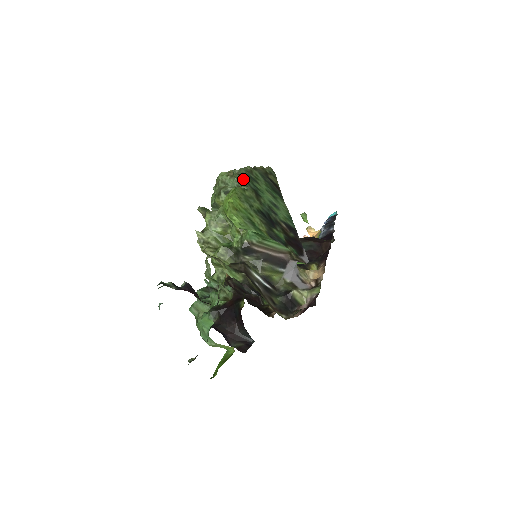
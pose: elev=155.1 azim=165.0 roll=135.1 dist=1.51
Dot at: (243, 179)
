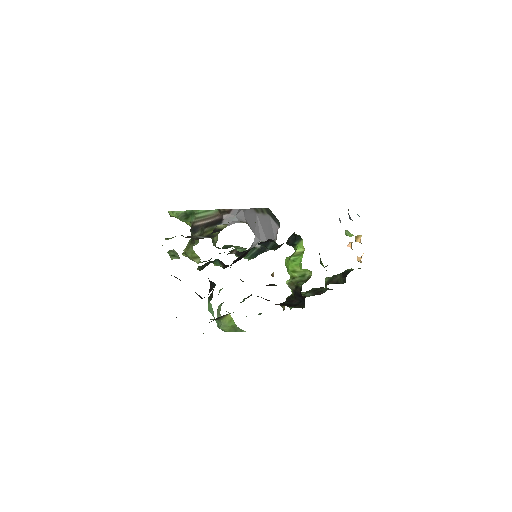
Dot at: occluded
